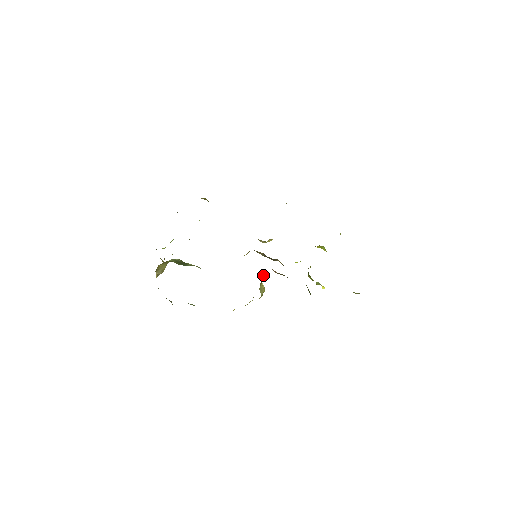
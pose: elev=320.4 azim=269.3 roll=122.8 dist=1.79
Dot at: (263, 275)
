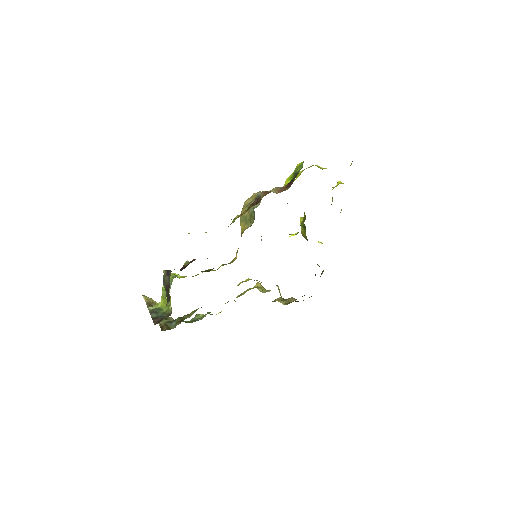
Dot at: occluded
